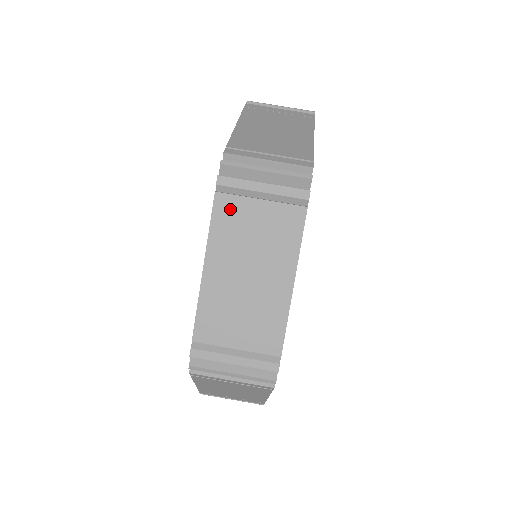
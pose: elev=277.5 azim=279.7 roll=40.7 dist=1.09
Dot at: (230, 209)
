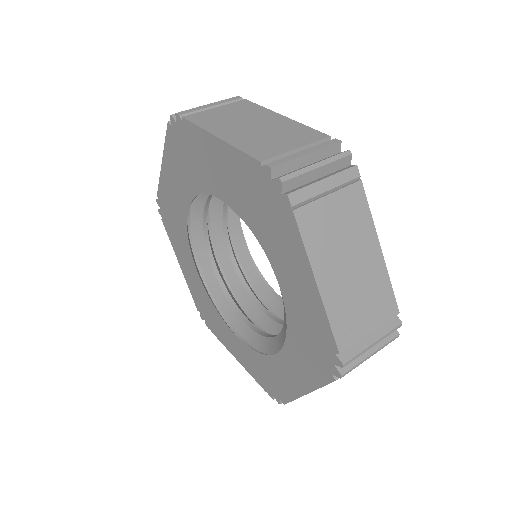
Dot at: (201, 117)
